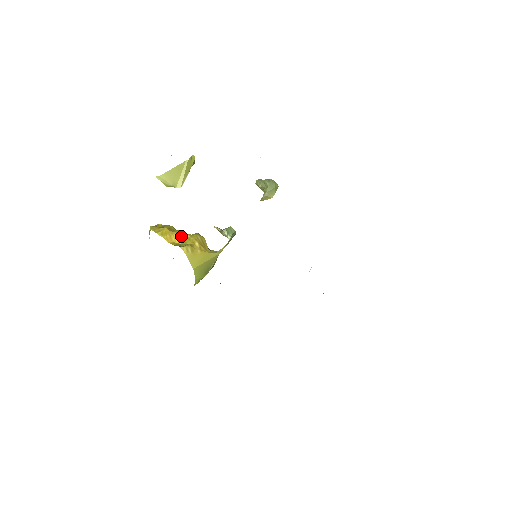
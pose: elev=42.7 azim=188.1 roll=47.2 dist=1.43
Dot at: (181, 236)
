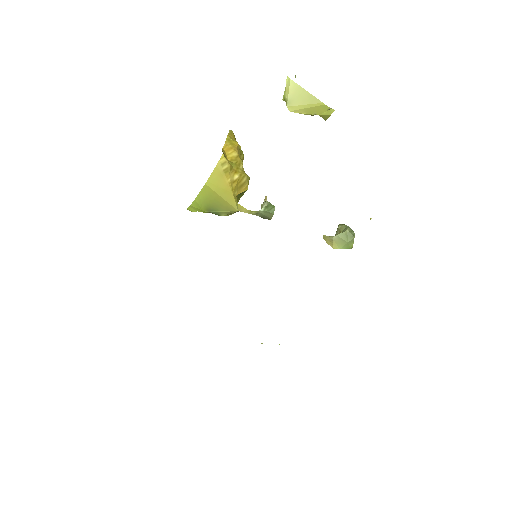
Dot at: (237, 159)
